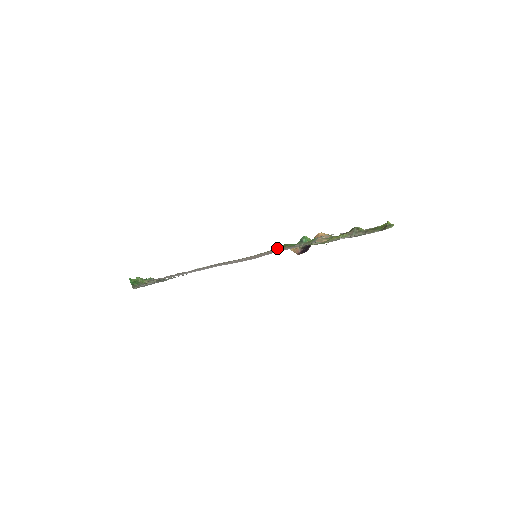
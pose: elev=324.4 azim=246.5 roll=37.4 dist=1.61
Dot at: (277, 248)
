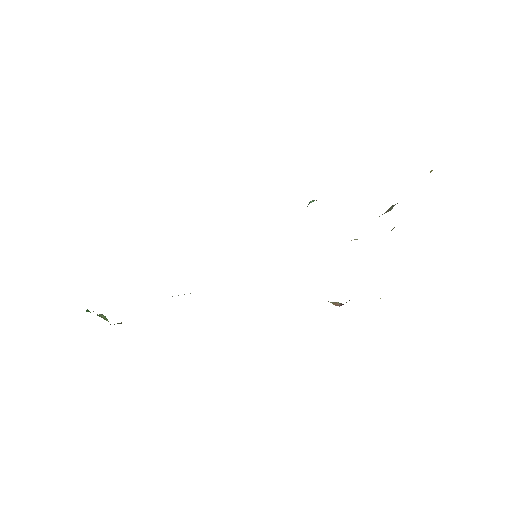
Dot at: occluded
